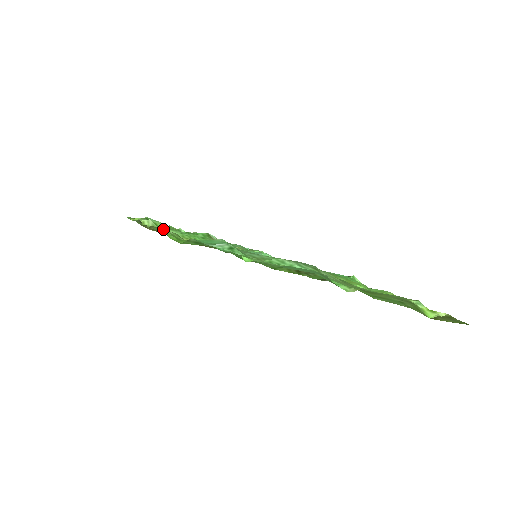
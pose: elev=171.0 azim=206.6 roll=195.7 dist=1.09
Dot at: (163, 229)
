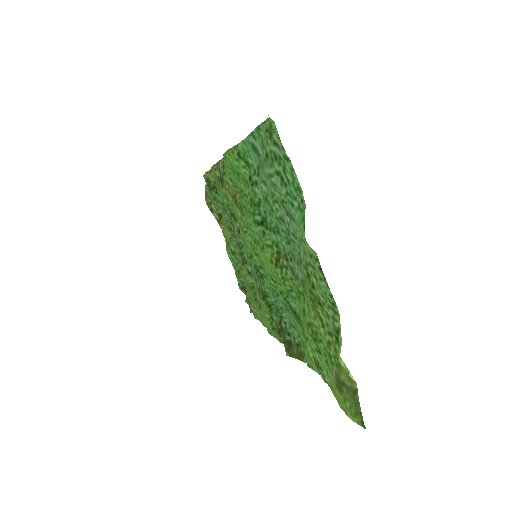
Dot at: occluded
